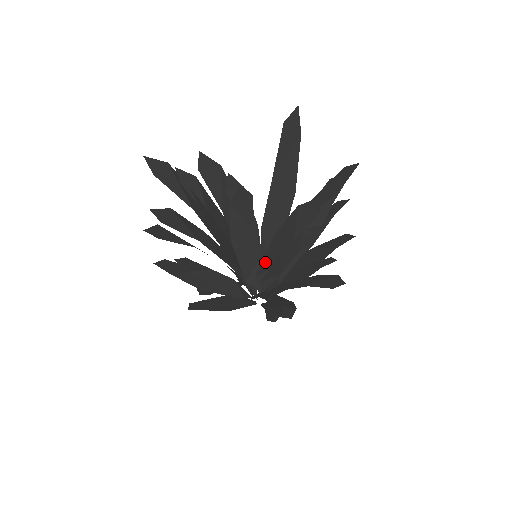
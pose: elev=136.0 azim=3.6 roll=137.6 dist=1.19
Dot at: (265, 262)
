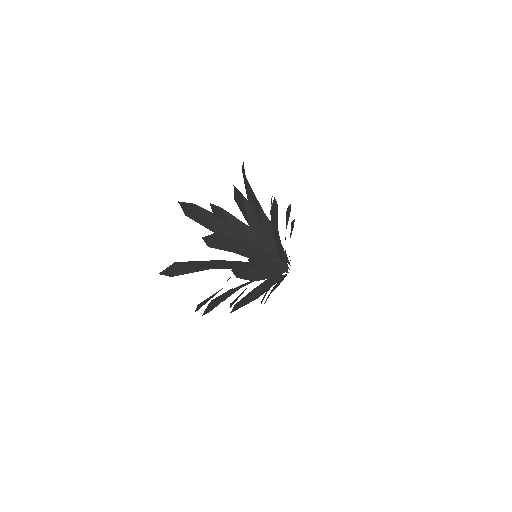
Dot at: occluded
